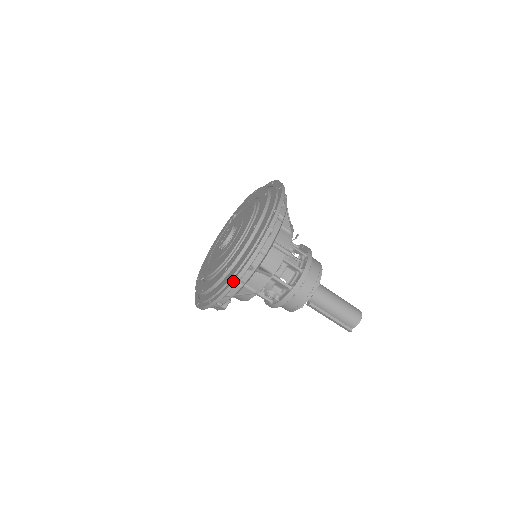
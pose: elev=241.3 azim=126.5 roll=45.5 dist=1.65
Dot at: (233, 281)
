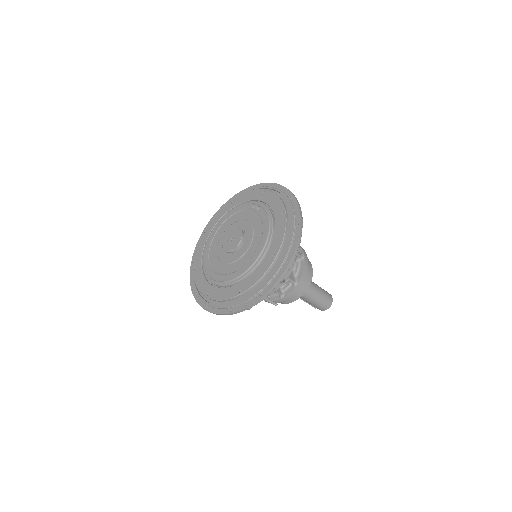
Dot at: (206, 310)
